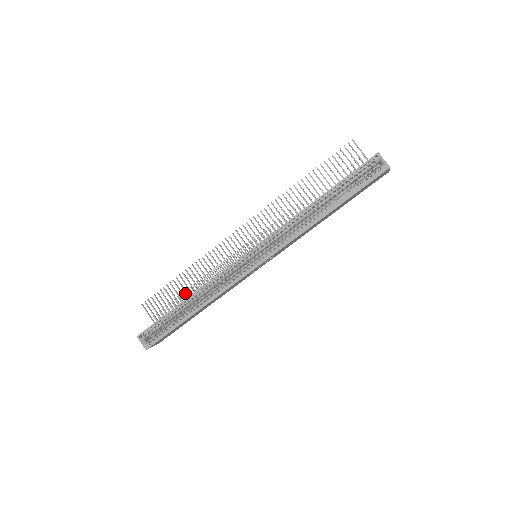
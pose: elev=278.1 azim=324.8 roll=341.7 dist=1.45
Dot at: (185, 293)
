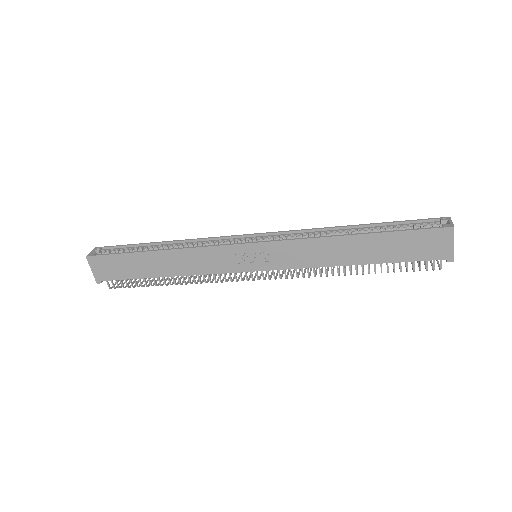
Dot at: occluded
